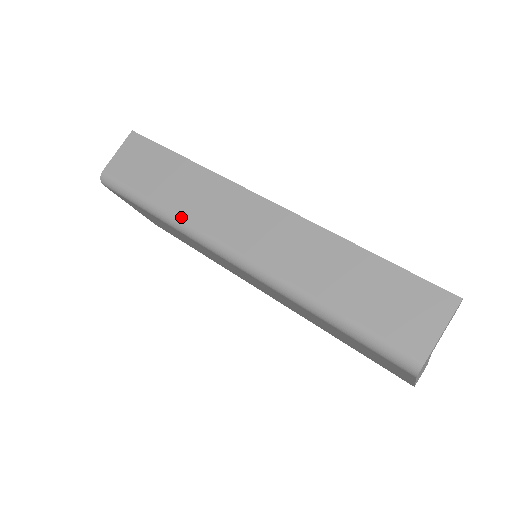
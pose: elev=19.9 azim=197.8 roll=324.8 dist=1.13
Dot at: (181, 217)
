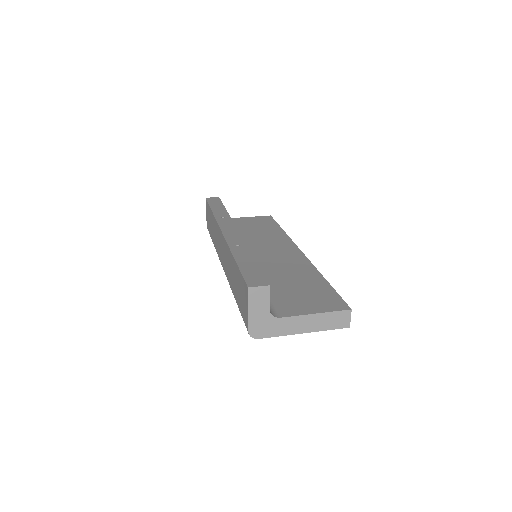
Dot at: (216, 250)
